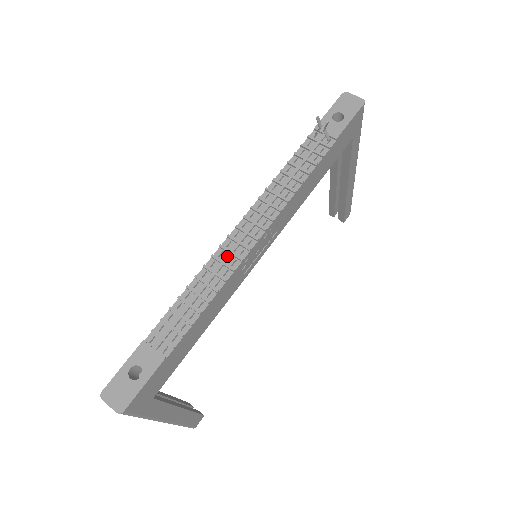
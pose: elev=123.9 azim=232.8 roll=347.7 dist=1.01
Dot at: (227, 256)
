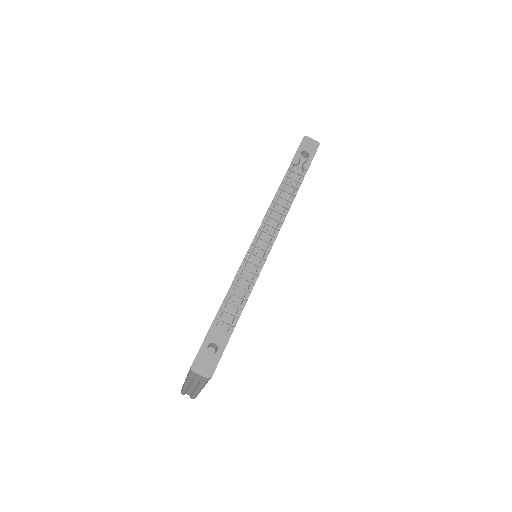
Dot at: (255, 258)
